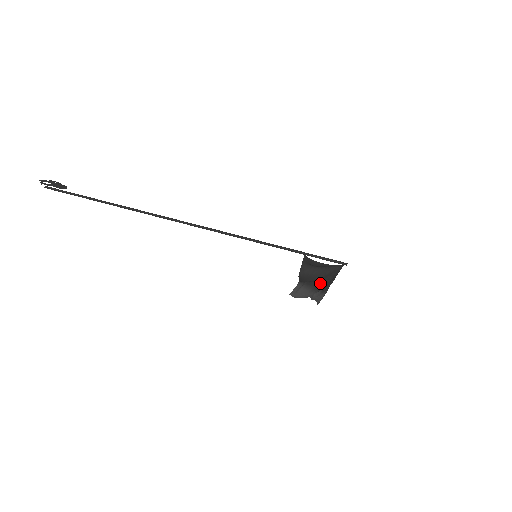
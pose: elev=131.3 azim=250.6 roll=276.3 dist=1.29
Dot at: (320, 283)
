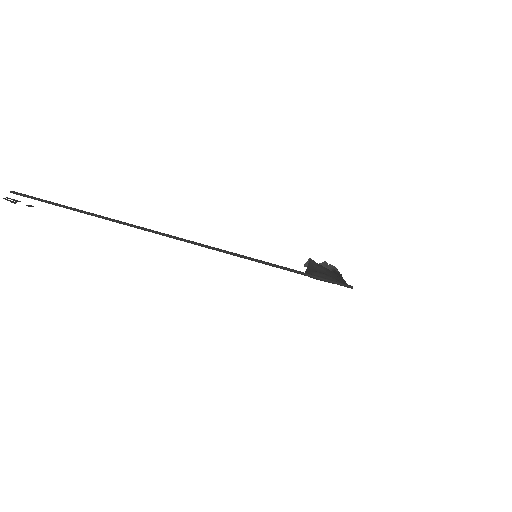
Dot at: (331, 271)
